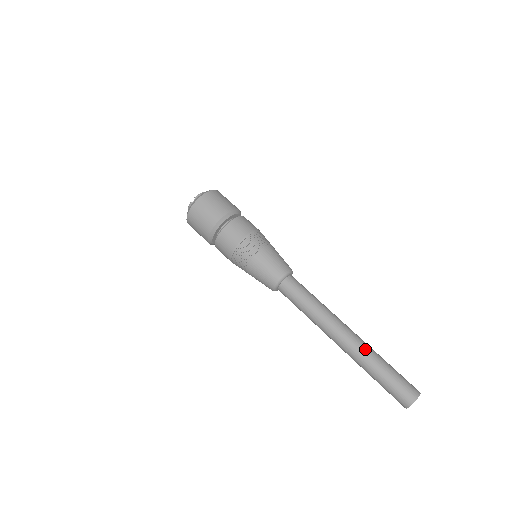
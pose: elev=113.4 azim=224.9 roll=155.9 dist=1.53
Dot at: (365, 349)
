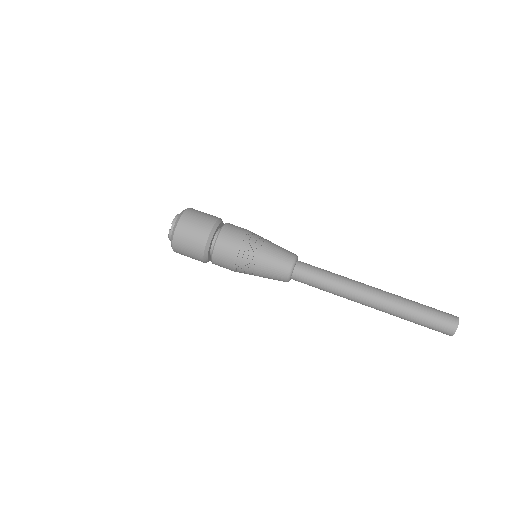
Dot at: (395, 299)
